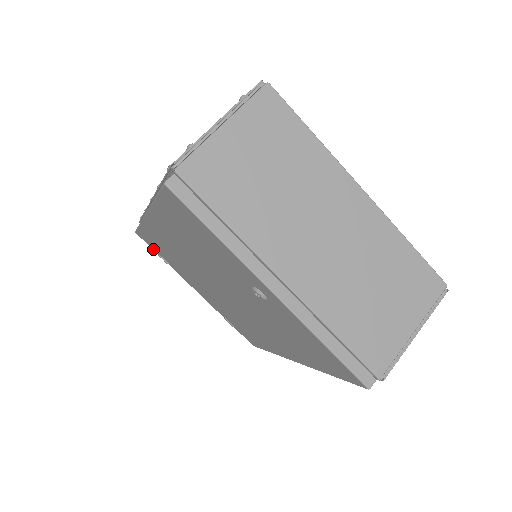
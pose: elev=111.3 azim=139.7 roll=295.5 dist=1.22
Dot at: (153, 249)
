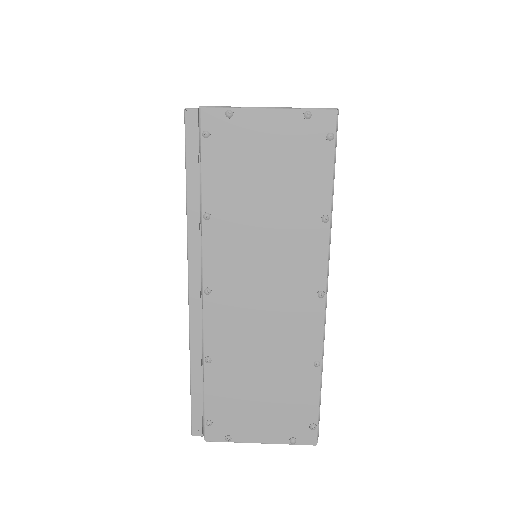
Dot at: occluded
